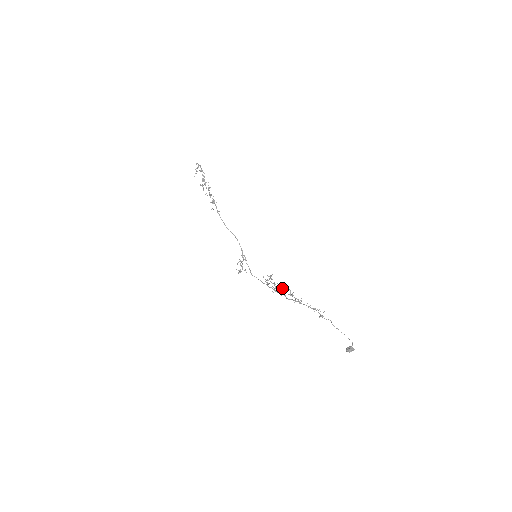
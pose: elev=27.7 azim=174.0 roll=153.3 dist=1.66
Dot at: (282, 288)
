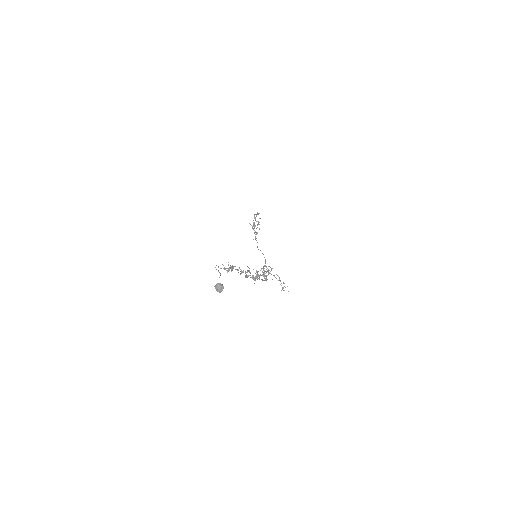
Dot at: occluded
